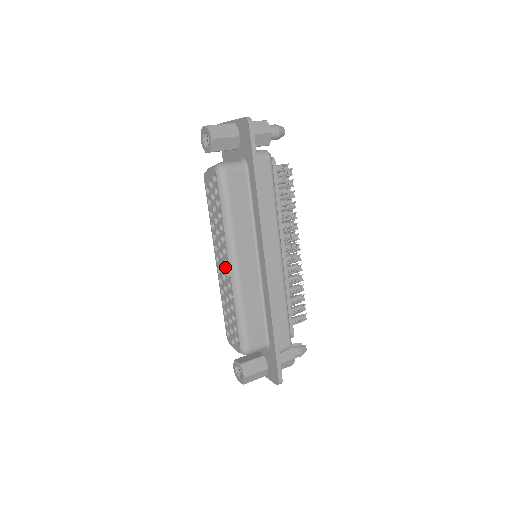
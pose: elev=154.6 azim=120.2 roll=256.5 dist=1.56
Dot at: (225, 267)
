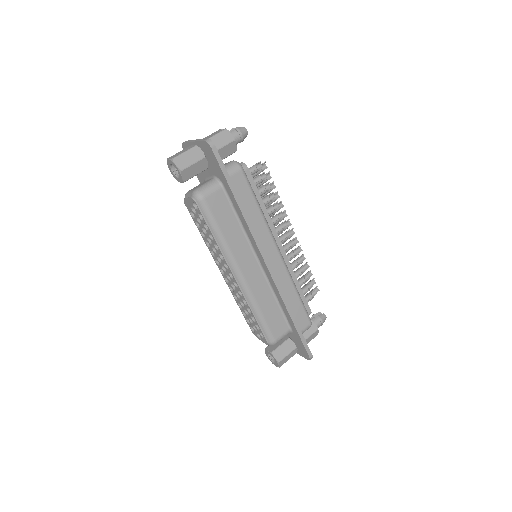
Dot at: (231, 279)
